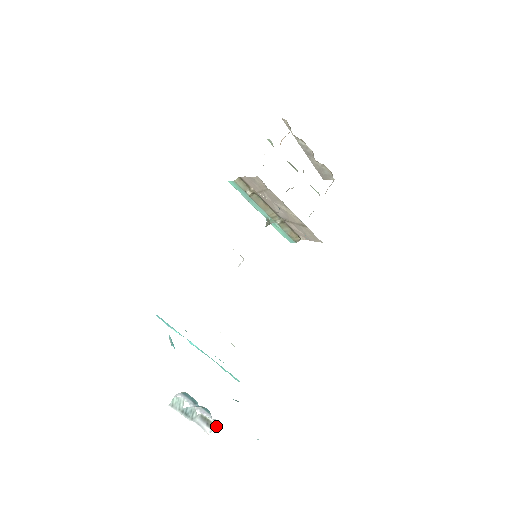
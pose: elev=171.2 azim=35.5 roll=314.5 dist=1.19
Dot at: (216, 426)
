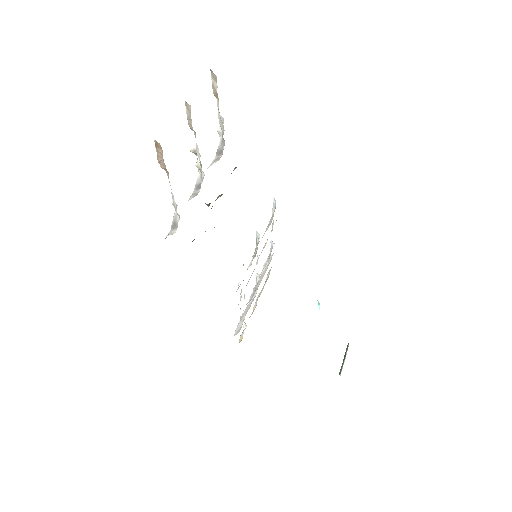
Dot at: occluded
